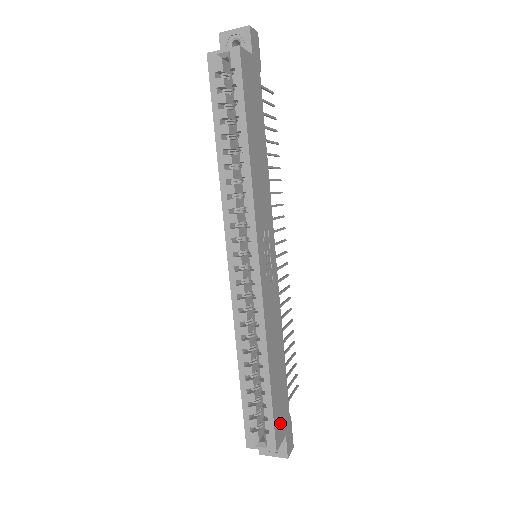
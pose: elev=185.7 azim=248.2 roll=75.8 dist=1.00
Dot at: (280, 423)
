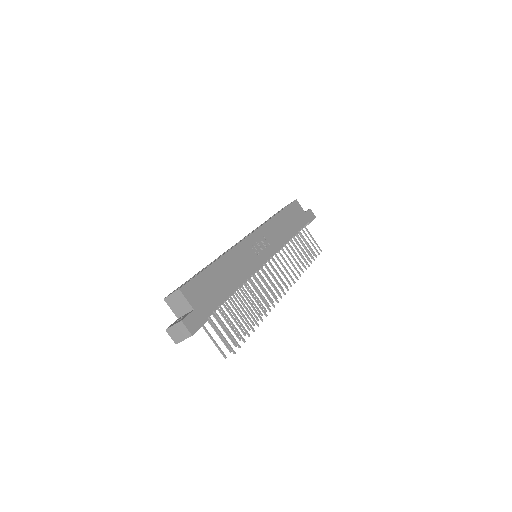
Dot at: (197, 293)
